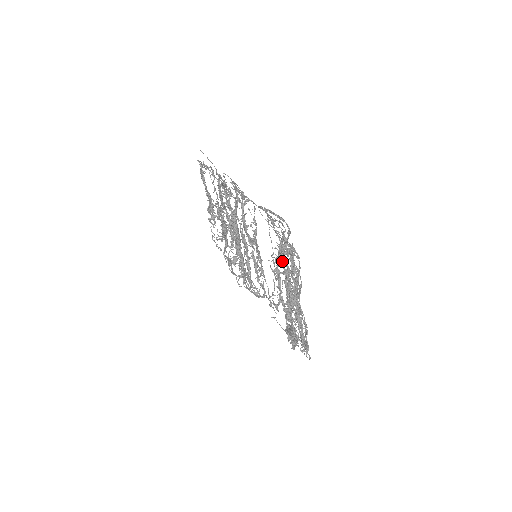
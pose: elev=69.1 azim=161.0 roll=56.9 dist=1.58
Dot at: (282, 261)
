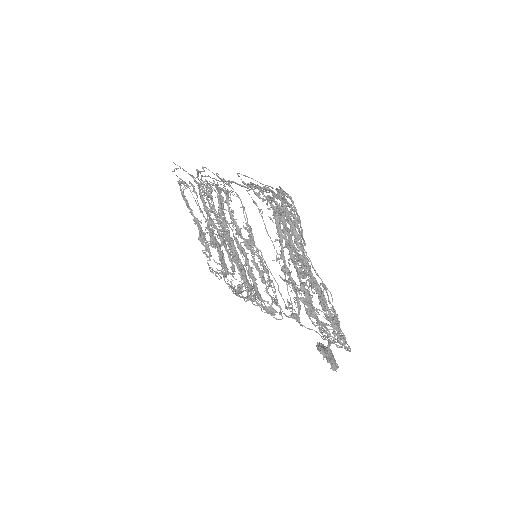
Dot at: (279, 228)
